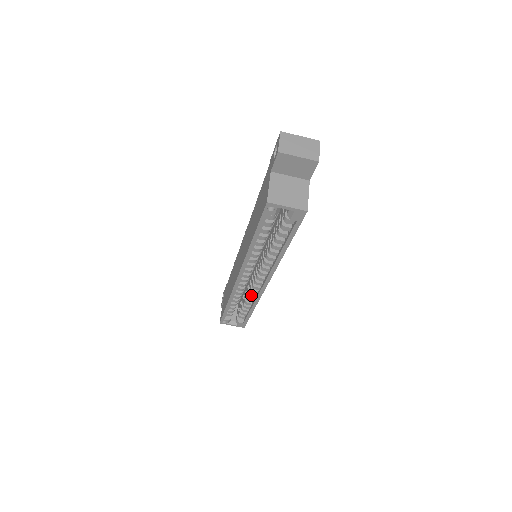
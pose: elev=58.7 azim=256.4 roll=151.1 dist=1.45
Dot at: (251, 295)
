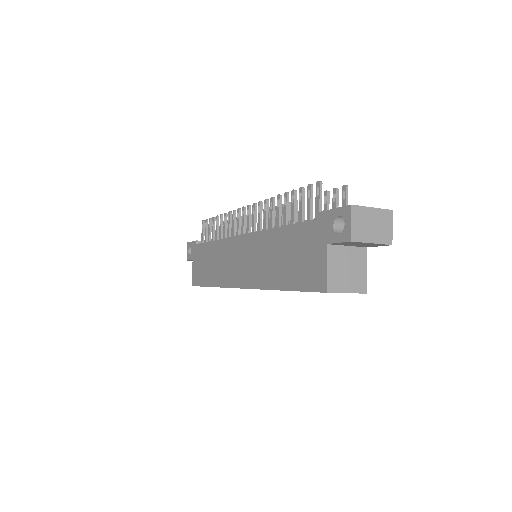
Dot at: occluded
